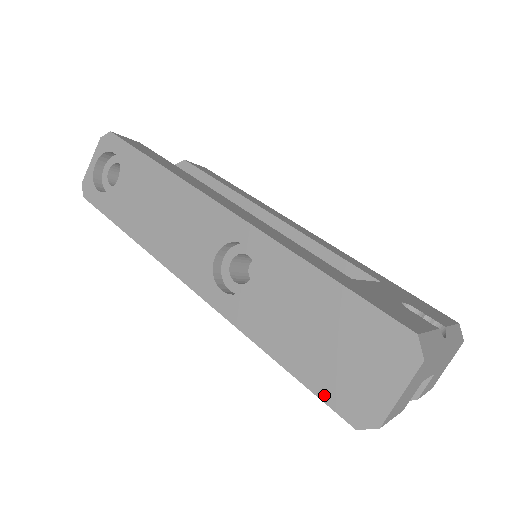
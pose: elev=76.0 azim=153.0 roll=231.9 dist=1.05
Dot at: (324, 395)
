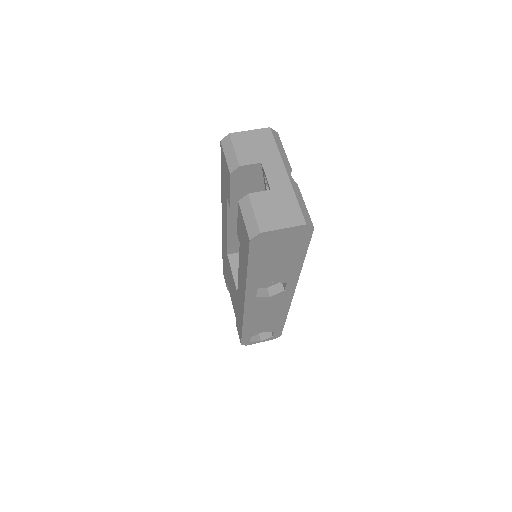
Dot at: occluded
